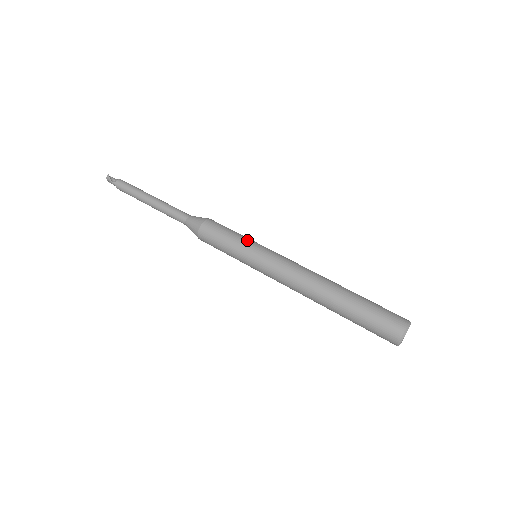
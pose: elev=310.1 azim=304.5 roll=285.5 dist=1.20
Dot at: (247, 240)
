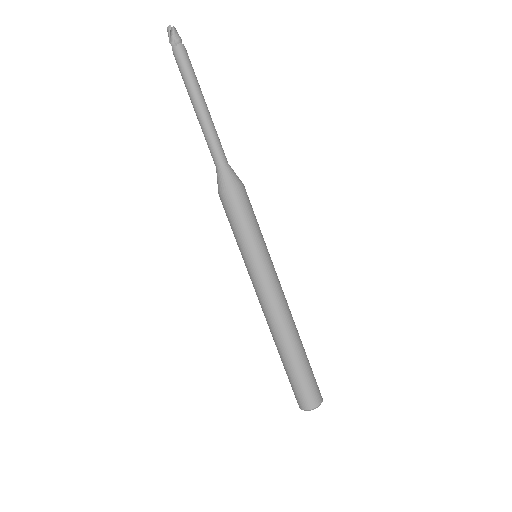
Dot at: (255, 243)
